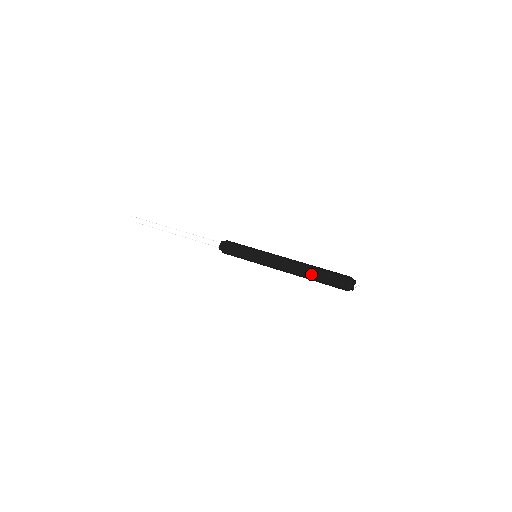
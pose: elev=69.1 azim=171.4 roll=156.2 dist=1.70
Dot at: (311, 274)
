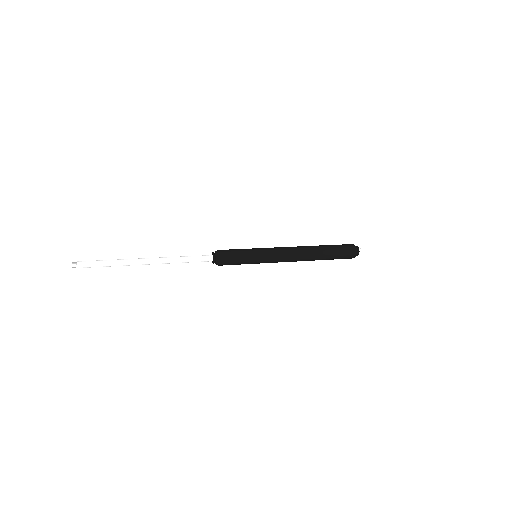
Dot at: (321, 252)
